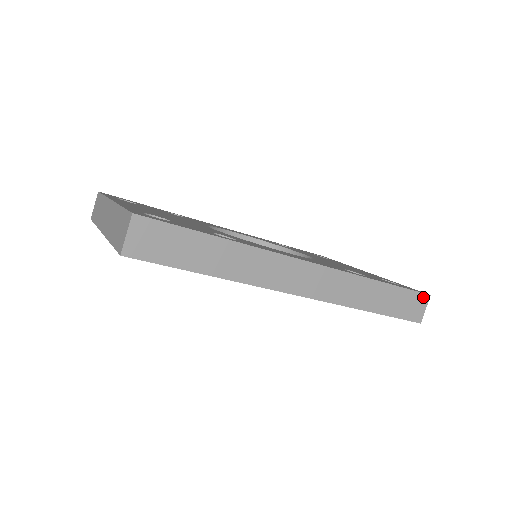
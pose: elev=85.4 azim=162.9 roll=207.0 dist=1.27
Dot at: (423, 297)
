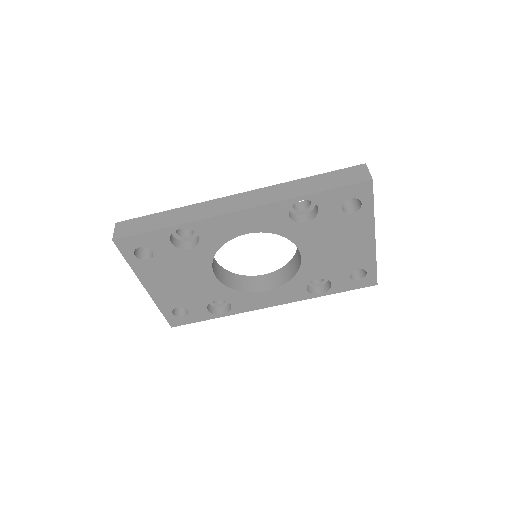
Dot at: (358, 167)
